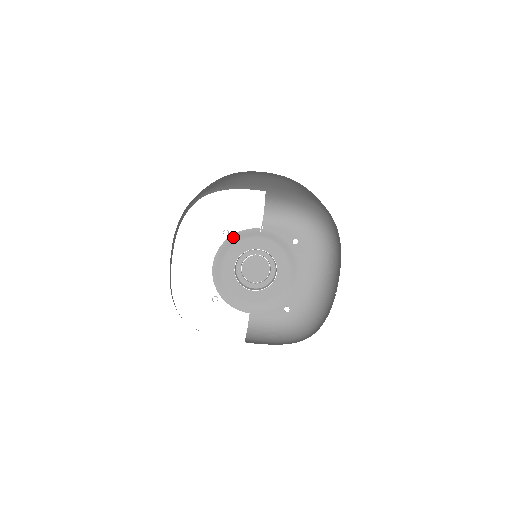
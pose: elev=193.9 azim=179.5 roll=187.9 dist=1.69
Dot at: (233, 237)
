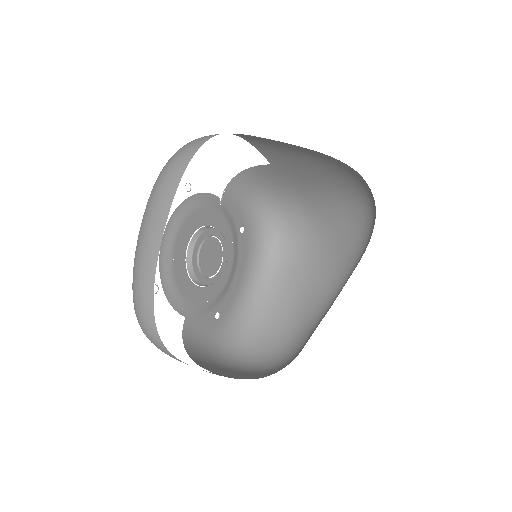
Dot at: (194, 198)
